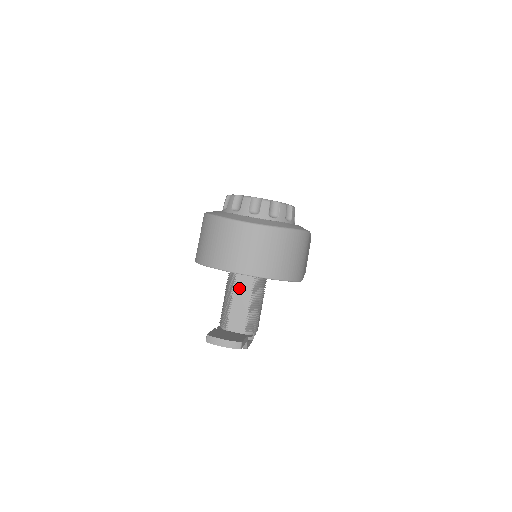
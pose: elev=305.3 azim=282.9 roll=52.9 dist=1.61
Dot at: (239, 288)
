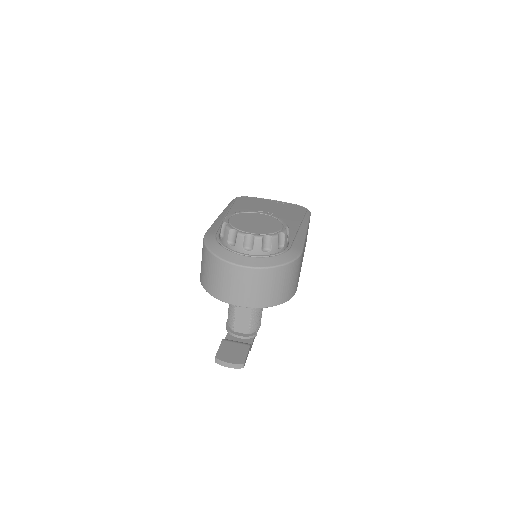
Dot at: occluded
